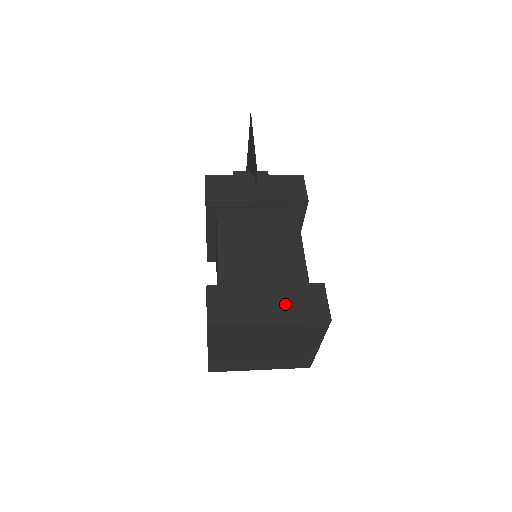
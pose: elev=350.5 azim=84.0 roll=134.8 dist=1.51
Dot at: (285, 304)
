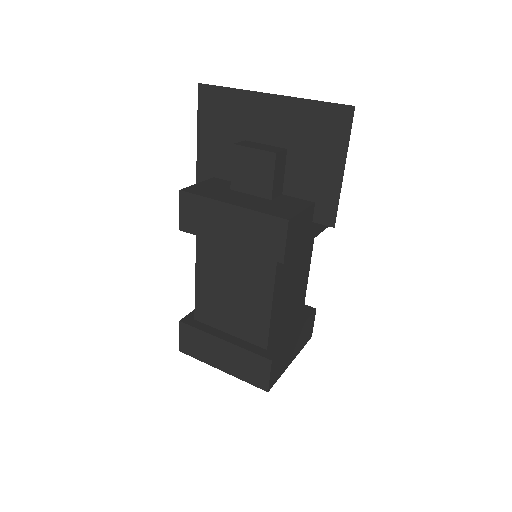
Dot at: (300, 342)
